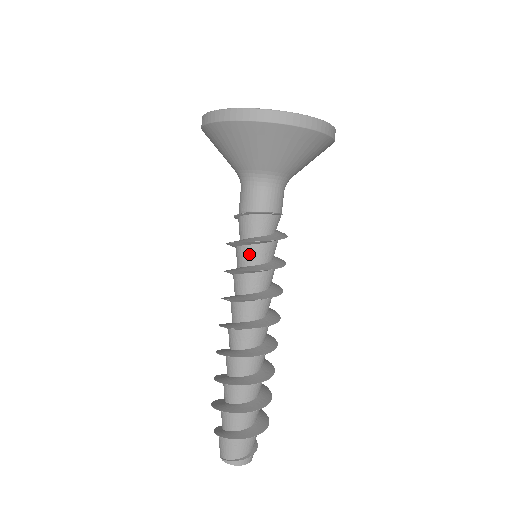
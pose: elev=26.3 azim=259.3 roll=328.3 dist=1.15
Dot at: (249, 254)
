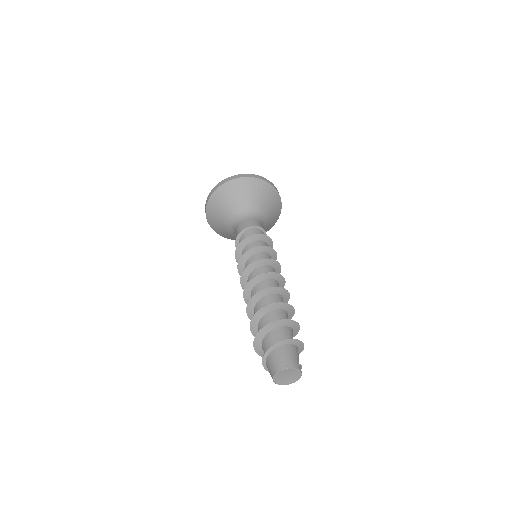
Dot at: (260, 245)
